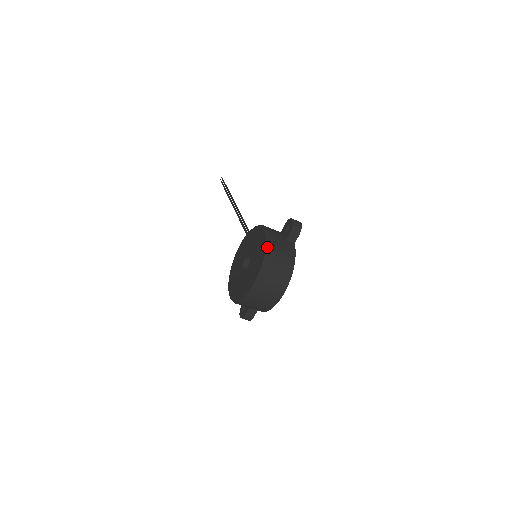
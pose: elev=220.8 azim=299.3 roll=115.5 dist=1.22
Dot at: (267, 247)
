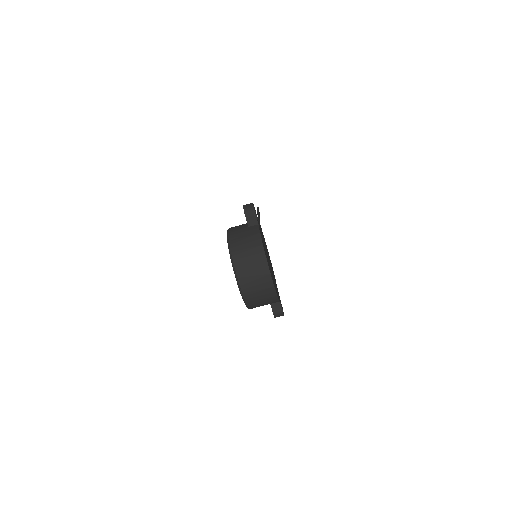
Dot at: (229, 245)
